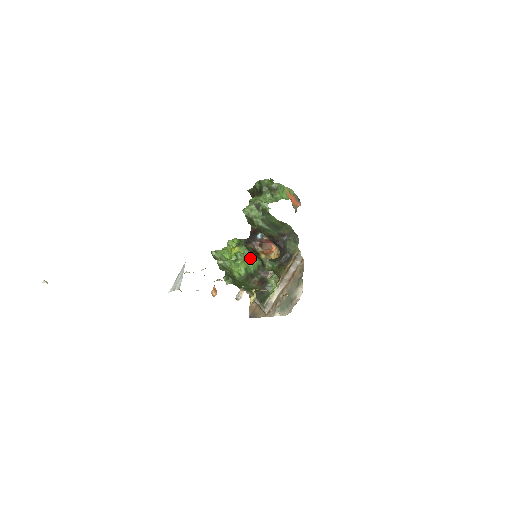
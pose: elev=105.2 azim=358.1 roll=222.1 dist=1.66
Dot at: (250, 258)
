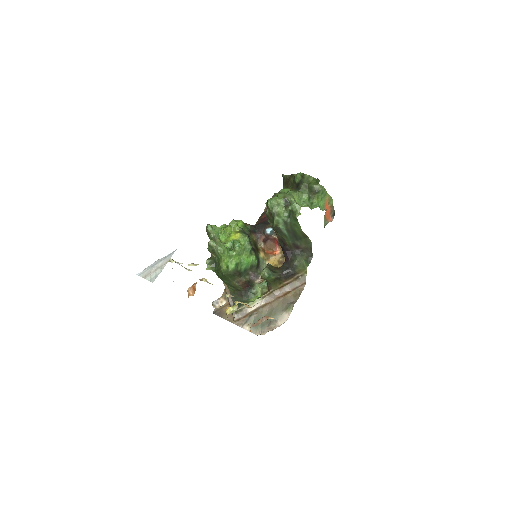
Dot at: (248, 253)
